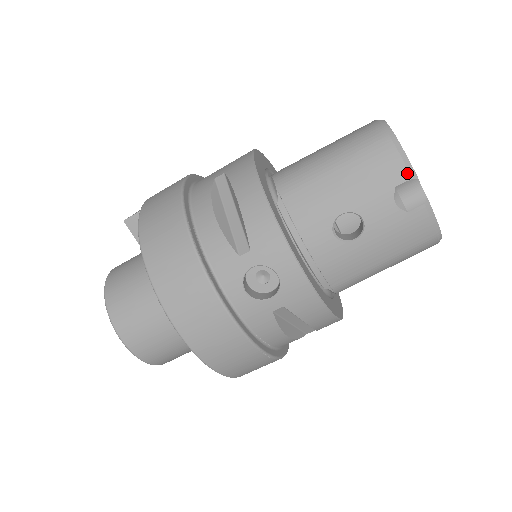
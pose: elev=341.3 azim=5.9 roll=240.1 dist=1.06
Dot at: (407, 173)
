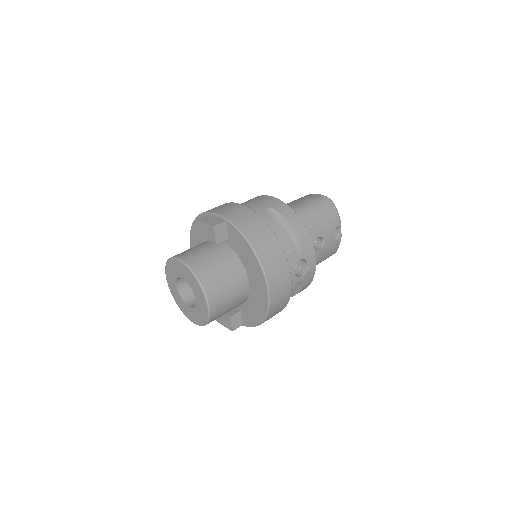
Dot at: (340, 222)
